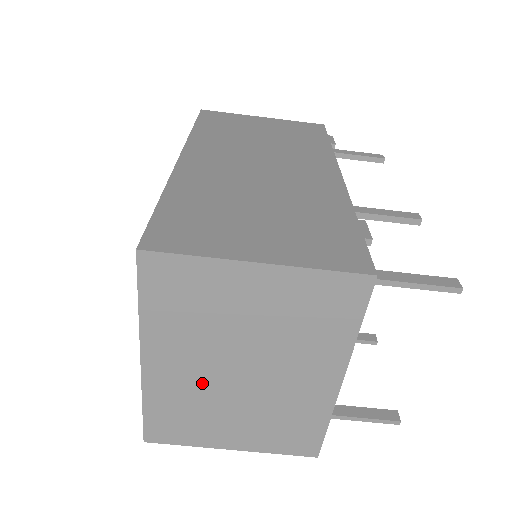
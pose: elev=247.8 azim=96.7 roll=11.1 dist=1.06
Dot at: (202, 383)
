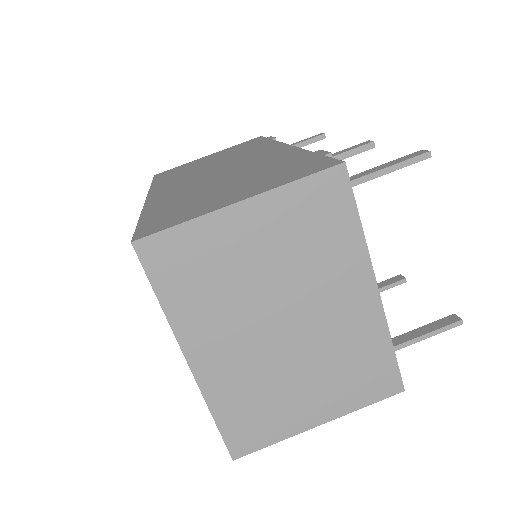
Dot at: (254, 358)
